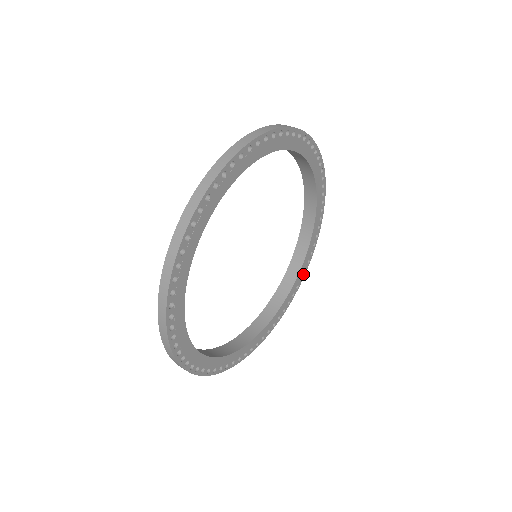
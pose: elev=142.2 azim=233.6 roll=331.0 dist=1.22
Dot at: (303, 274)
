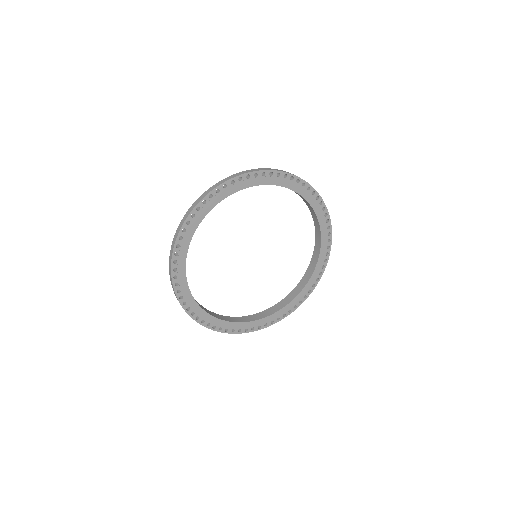
Dot at: (281, 317)
